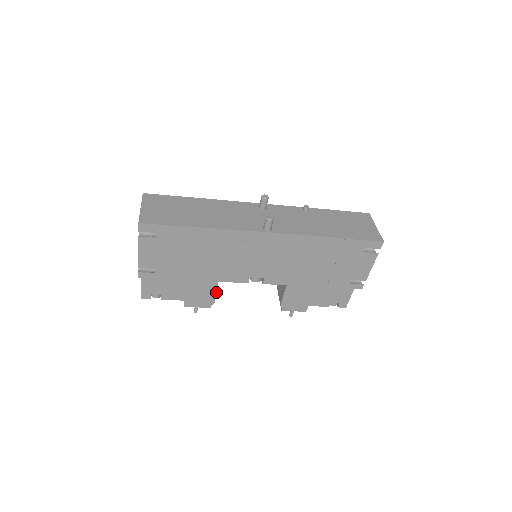
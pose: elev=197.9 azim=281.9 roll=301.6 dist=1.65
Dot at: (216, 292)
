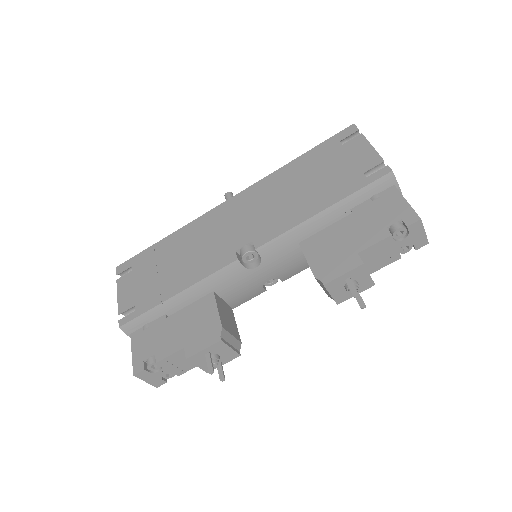
Dot at: (218, 311)
